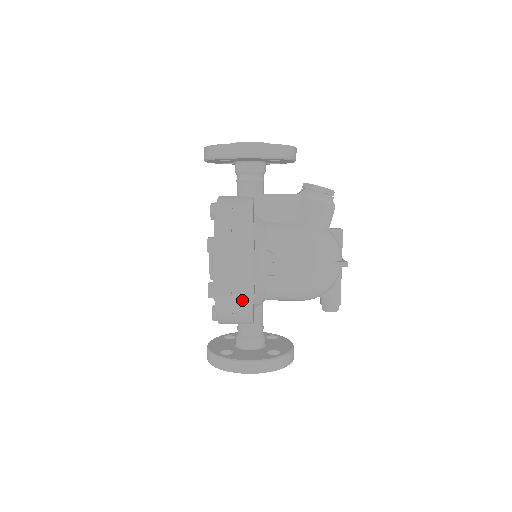
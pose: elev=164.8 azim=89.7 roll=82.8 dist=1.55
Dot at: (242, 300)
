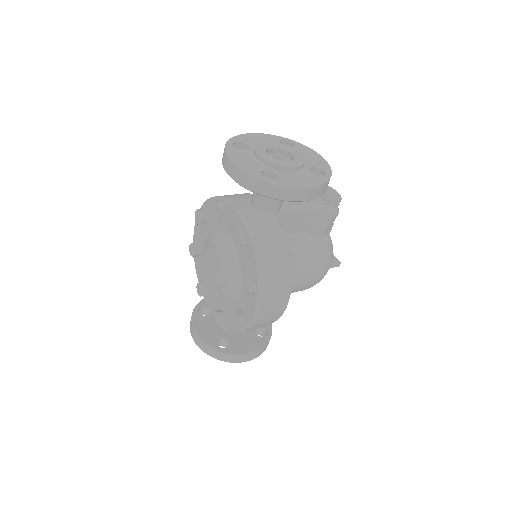
Dot at: (268, 323)
